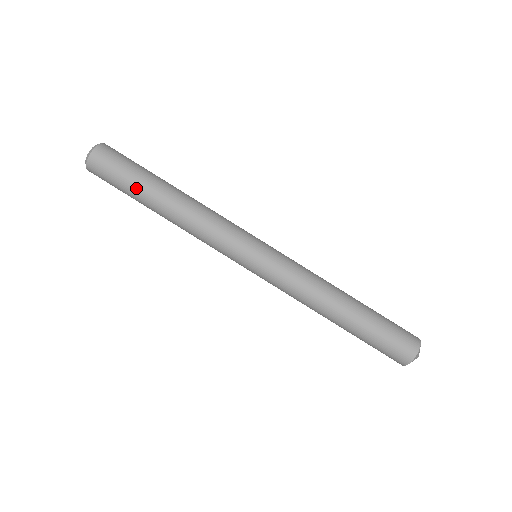
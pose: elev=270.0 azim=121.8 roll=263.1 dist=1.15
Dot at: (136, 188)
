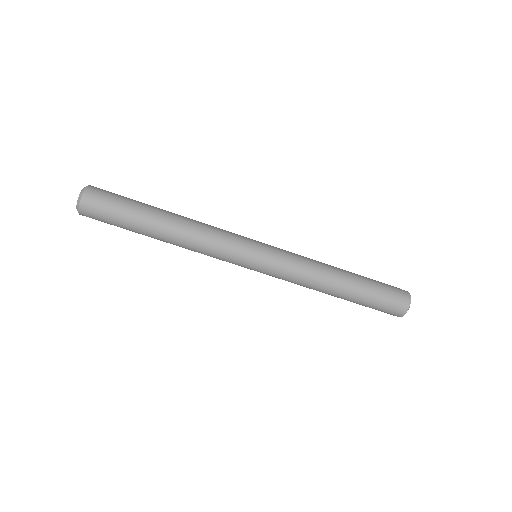
Dot at: (132, 230)
